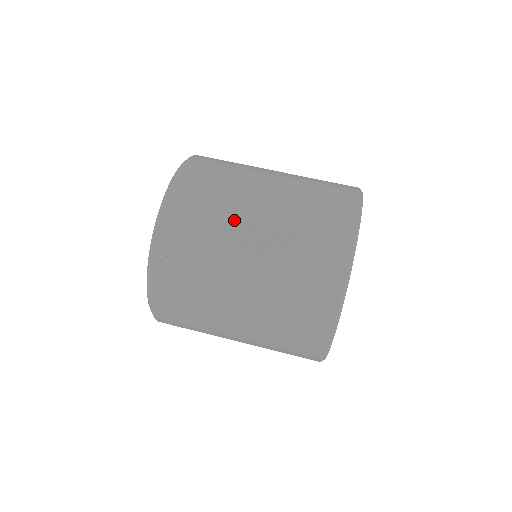
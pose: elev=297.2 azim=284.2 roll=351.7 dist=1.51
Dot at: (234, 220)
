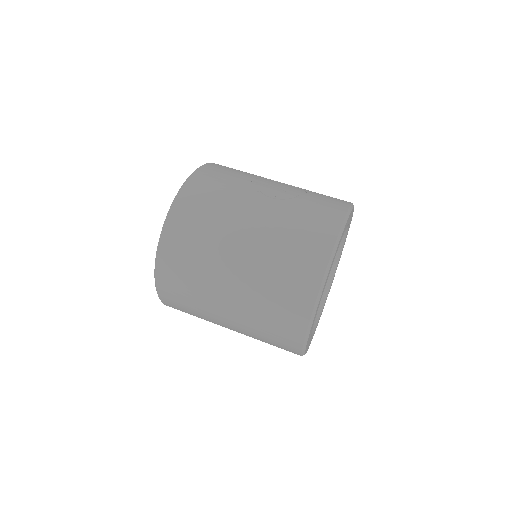
Dot at: (256, 181)
